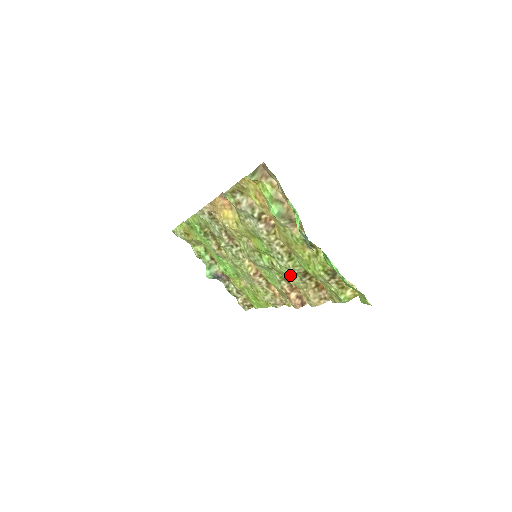
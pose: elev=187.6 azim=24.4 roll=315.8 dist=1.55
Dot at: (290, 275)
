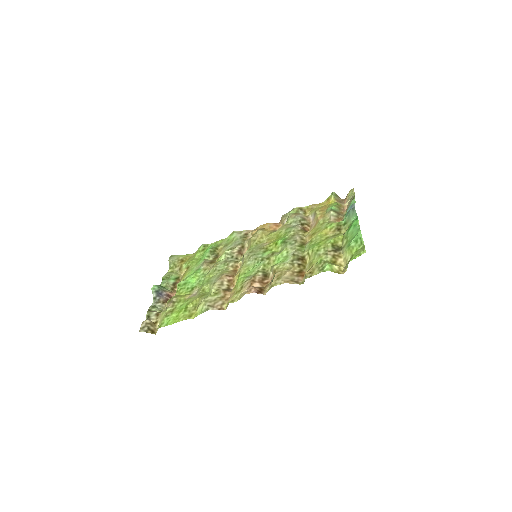
Dot at: (283, 259)
